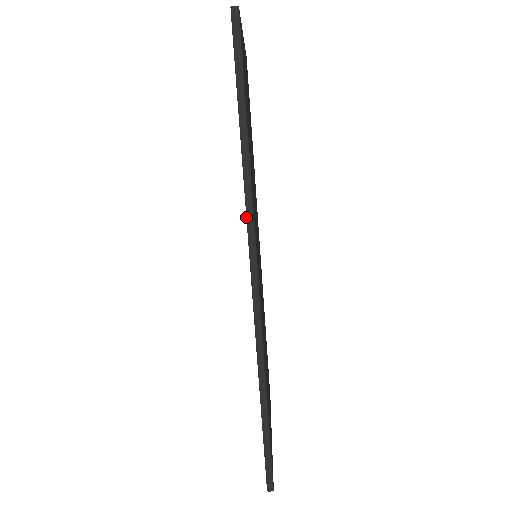
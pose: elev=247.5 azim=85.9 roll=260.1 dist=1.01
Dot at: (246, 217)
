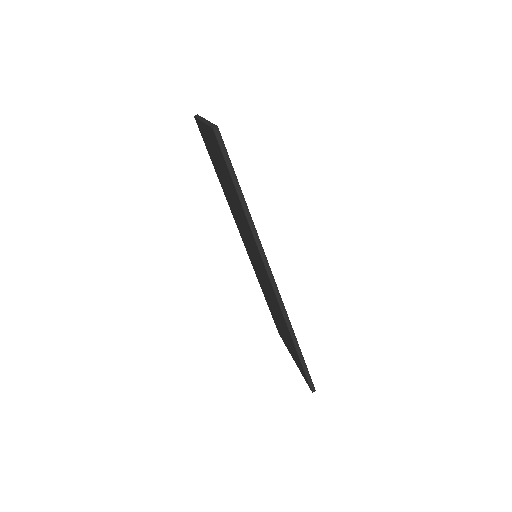
Dot at: (257, 247)
